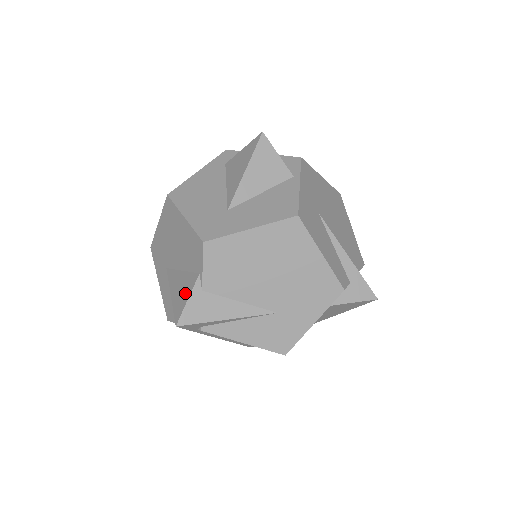
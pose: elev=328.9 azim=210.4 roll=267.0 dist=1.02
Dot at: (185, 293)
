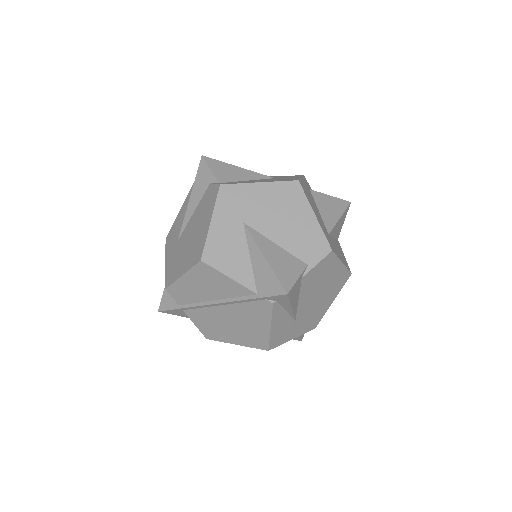
Dot at: (292, 270)
